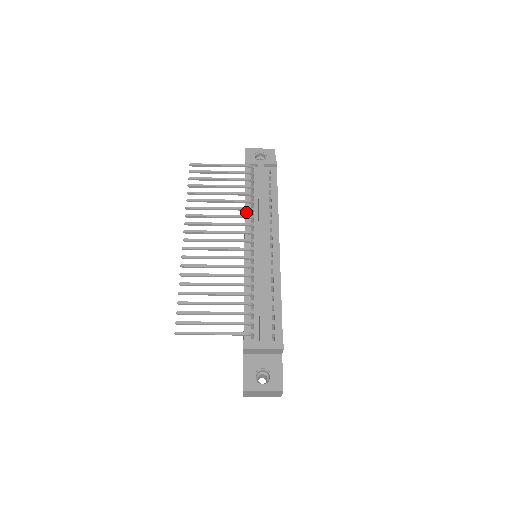
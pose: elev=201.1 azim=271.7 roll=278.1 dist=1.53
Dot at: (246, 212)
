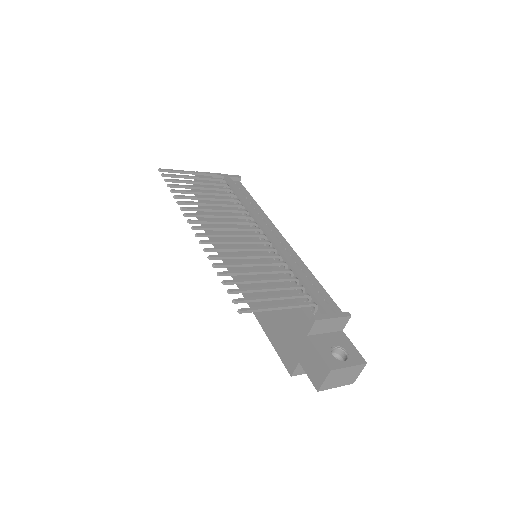
Dot at: occluded
